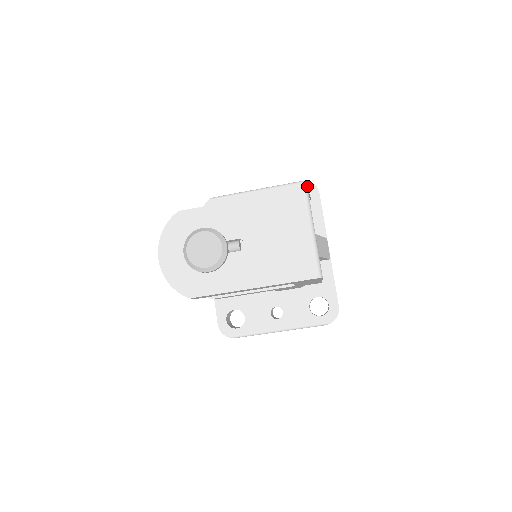
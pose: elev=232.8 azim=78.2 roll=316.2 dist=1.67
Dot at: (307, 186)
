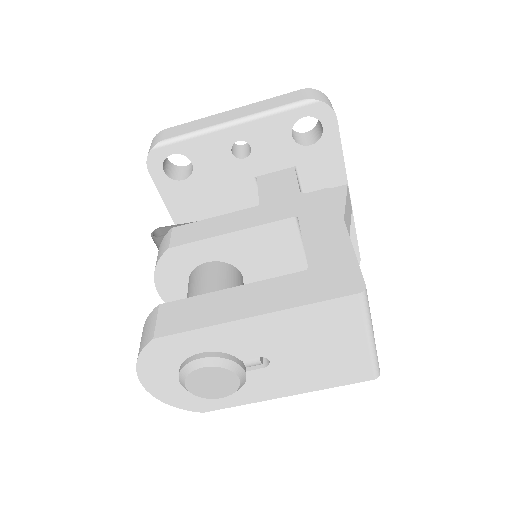
Dot at: (316, 110)
